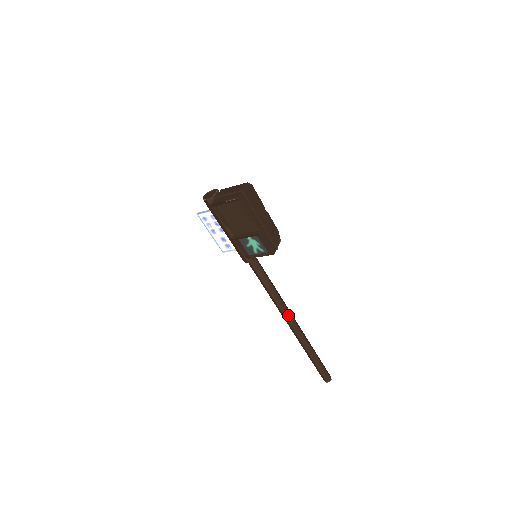
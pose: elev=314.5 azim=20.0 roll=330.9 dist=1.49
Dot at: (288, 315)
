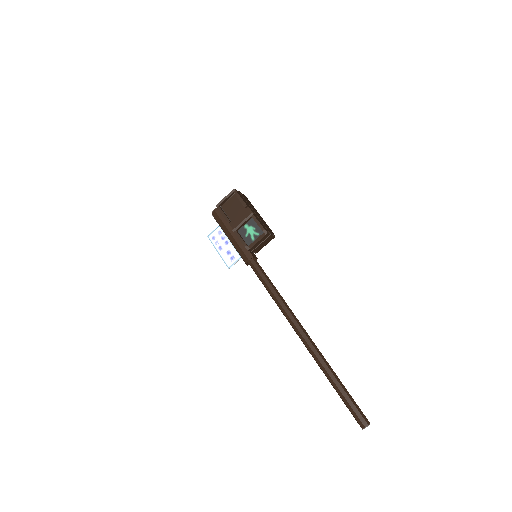
Dot at: (295, 319)
